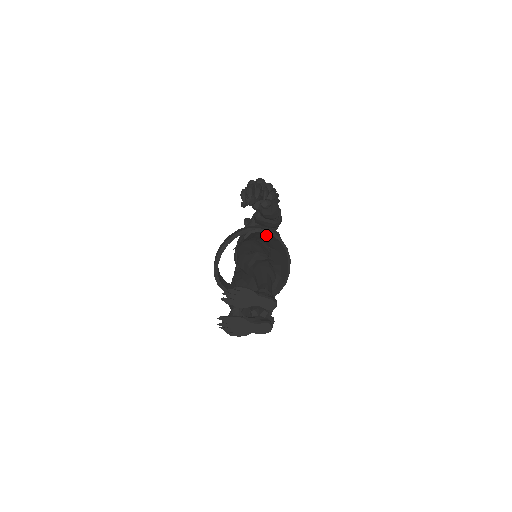
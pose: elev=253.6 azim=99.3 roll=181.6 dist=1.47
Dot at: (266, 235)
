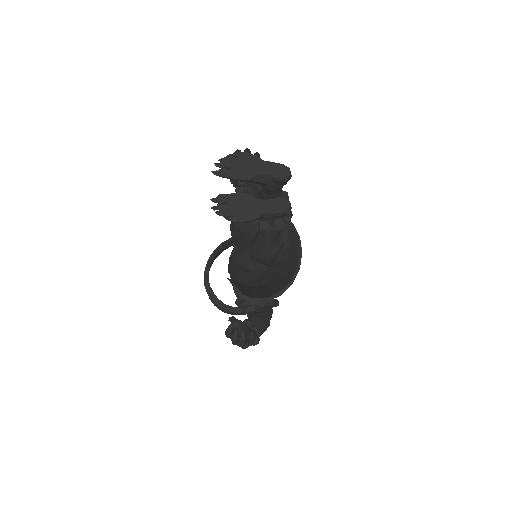
Dot at: occluded
